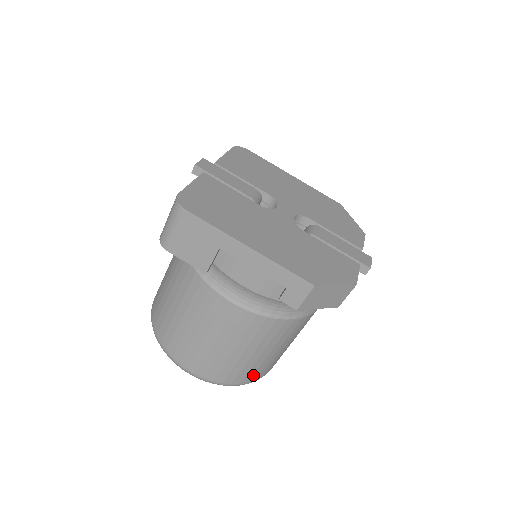
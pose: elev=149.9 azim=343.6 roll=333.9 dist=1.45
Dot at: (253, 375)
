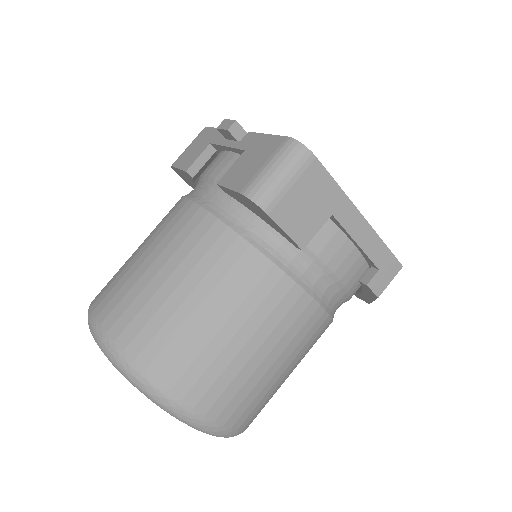
Dot at: occluded
